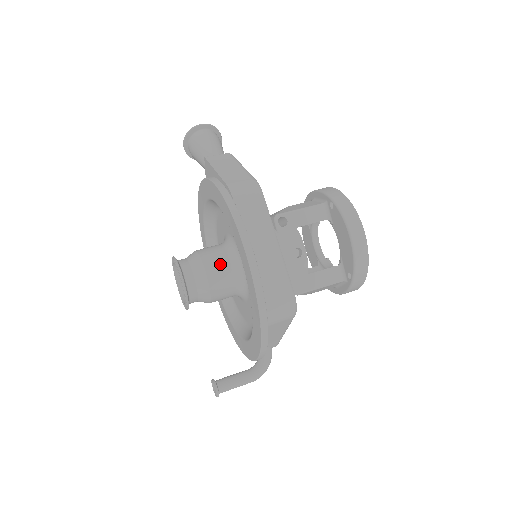
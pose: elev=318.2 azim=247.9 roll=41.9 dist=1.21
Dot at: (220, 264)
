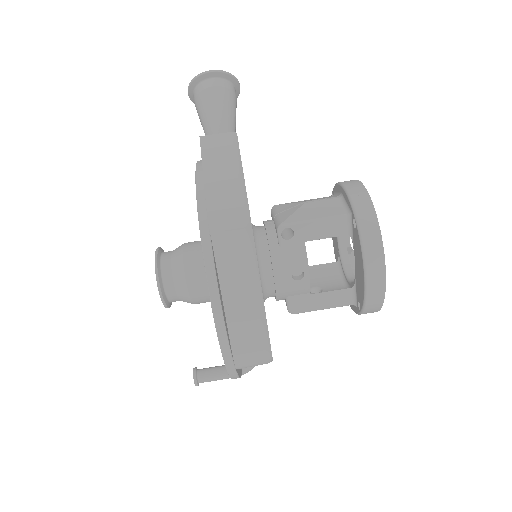
Dot at: (204, 275)
